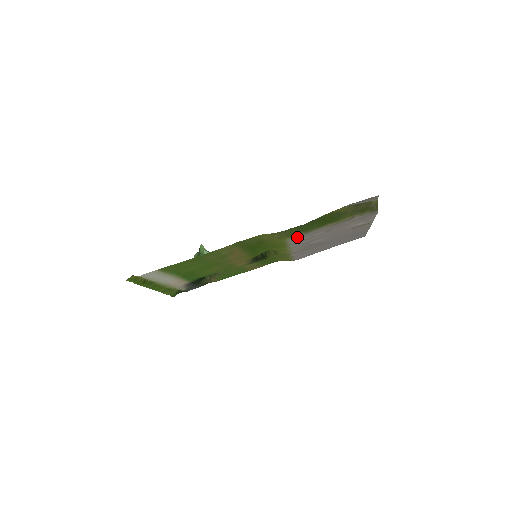
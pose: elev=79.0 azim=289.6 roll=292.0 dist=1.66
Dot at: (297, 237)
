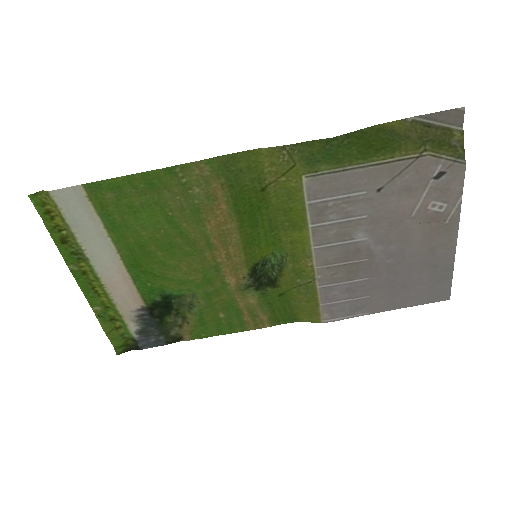
Dot at: (321, 176)
